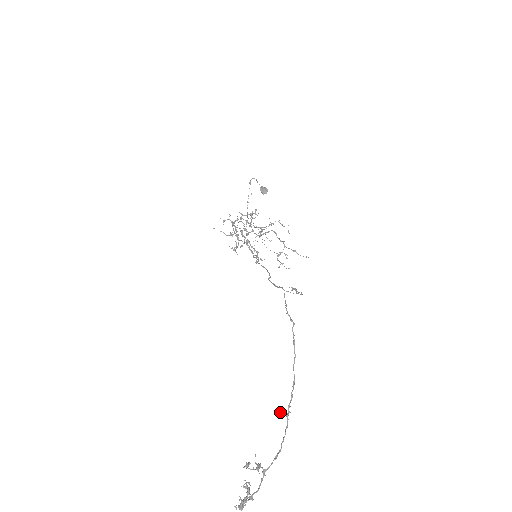
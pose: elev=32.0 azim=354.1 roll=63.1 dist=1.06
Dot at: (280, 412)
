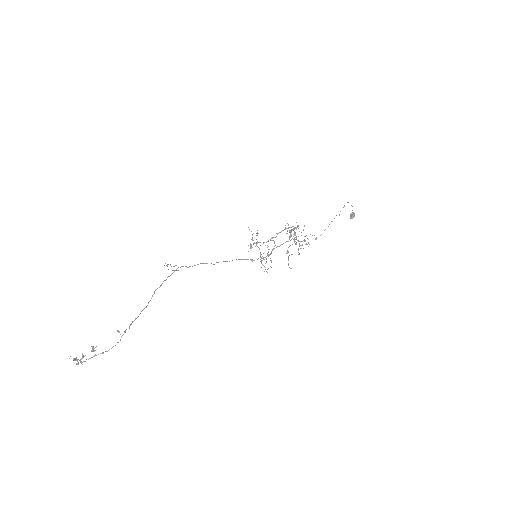
Dot at: (117, 331)
